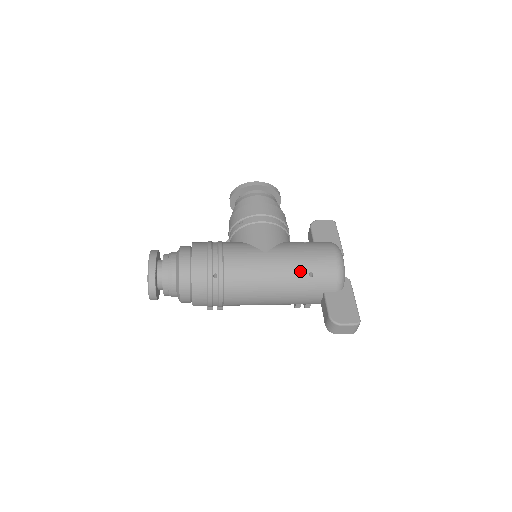
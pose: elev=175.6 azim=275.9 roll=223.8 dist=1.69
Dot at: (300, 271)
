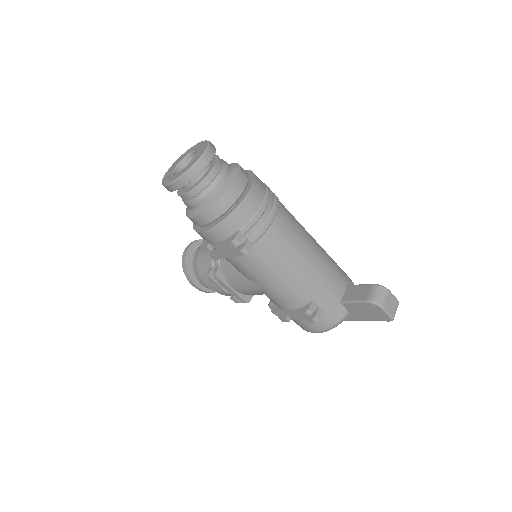
Dot at: occluded
